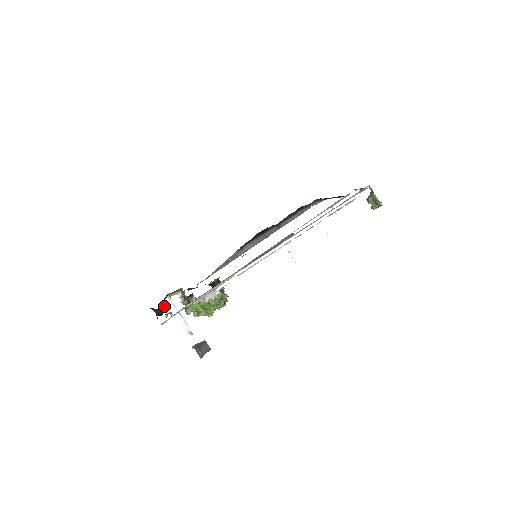
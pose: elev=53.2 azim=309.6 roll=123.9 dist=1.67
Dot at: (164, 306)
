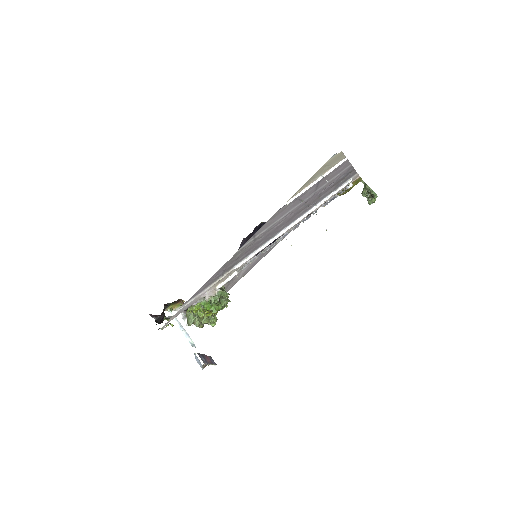
Dot at: occluded
